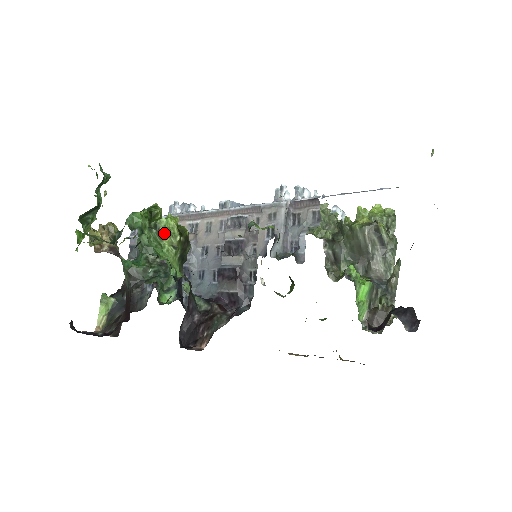
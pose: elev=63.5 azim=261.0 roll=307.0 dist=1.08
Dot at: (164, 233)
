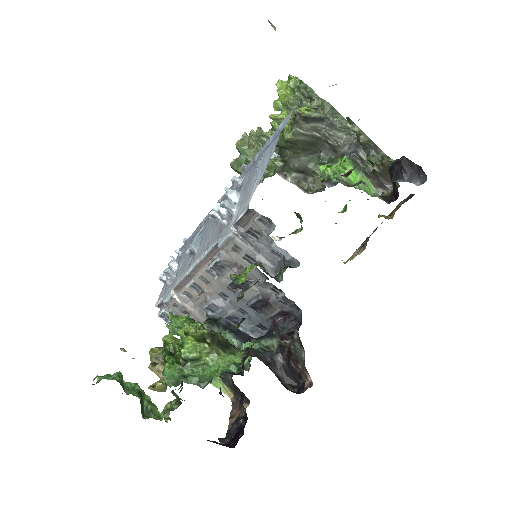
Dot at: (196, 357)
